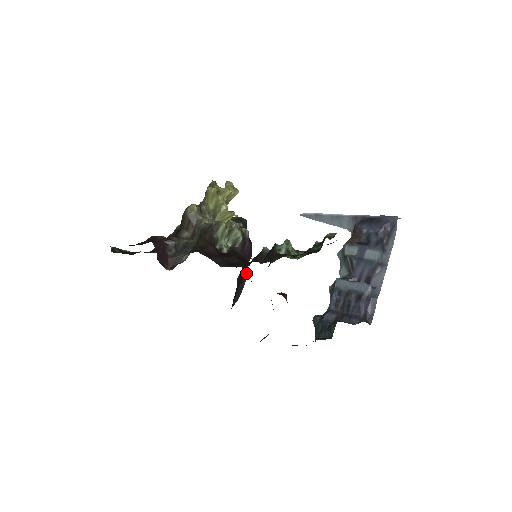
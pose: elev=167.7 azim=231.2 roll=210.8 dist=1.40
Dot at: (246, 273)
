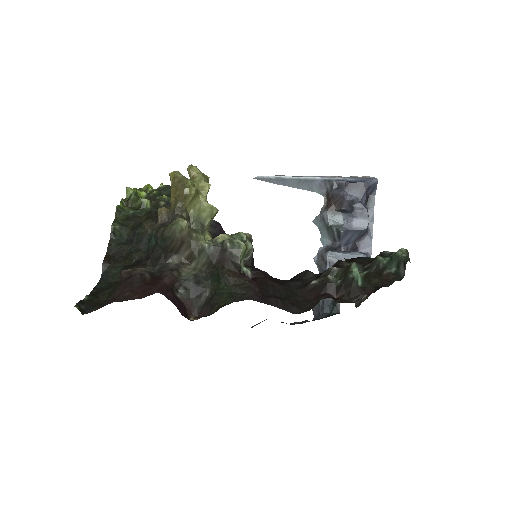
Dot at: occluded
